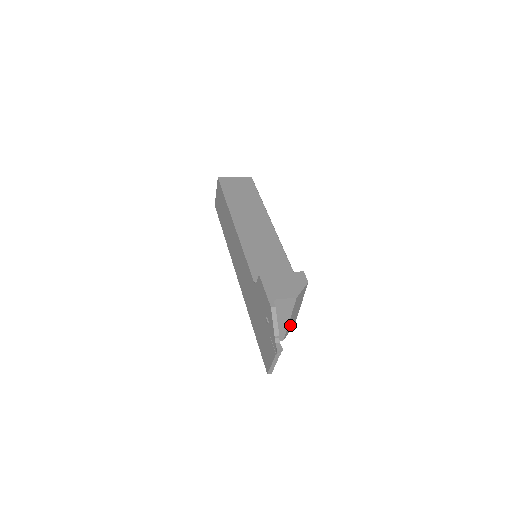
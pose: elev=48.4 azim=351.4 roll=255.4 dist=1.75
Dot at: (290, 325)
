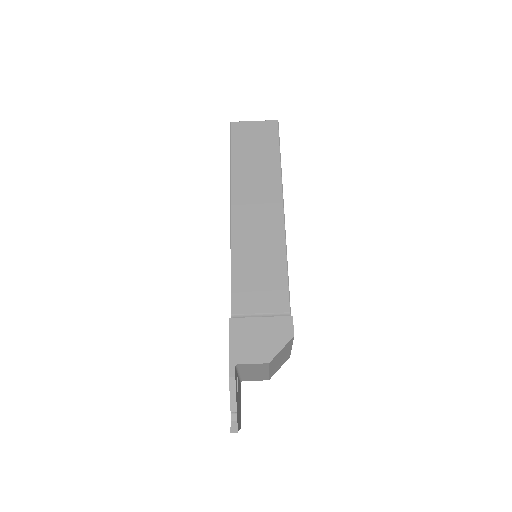
Dot at: (276, 367)
